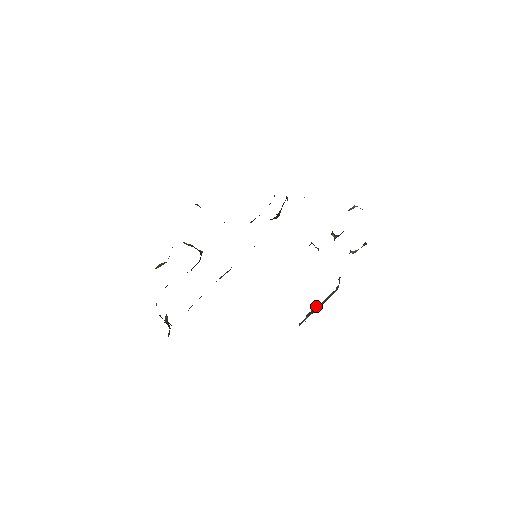
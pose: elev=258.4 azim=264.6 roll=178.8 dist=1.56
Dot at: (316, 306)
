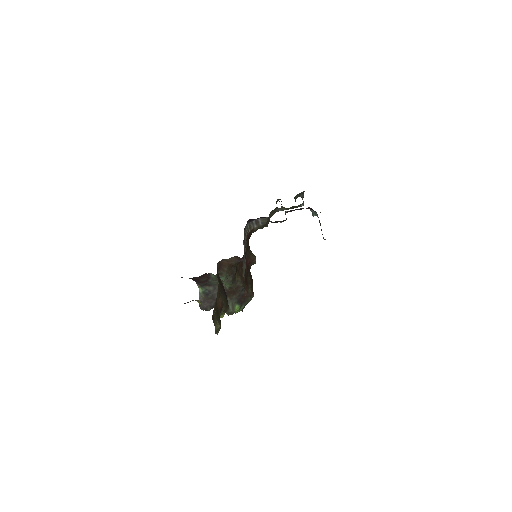
Dot at: occluded
